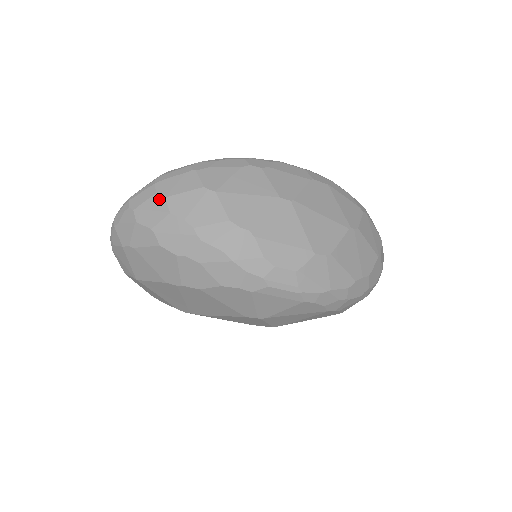
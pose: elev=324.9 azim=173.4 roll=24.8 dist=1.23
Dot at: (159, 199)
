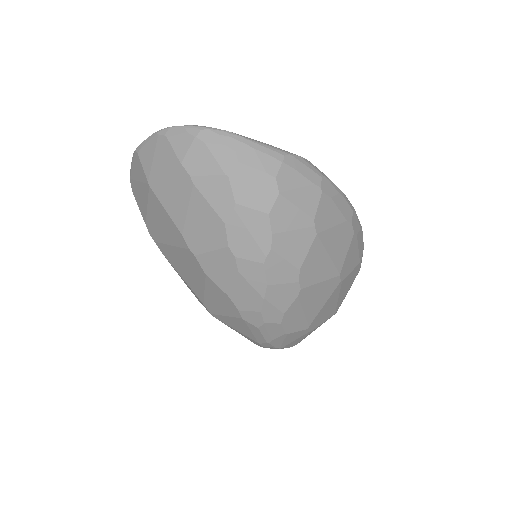
Dot at: (273, 187)
